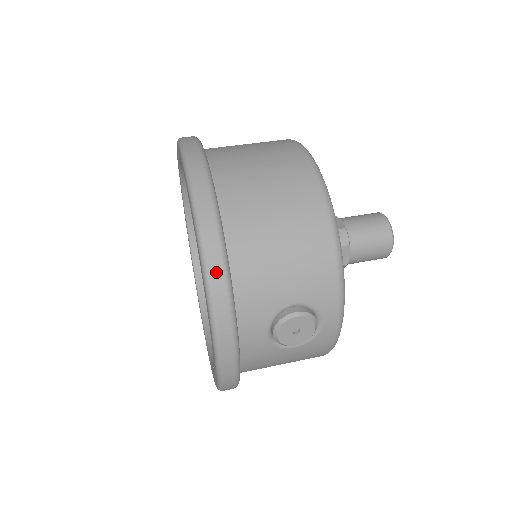
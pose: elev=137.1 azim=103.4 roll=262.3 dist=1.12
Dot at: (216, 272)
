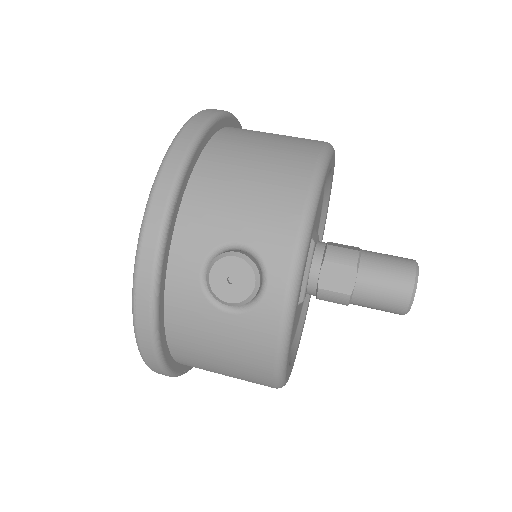
Dot at: (170, 168)
